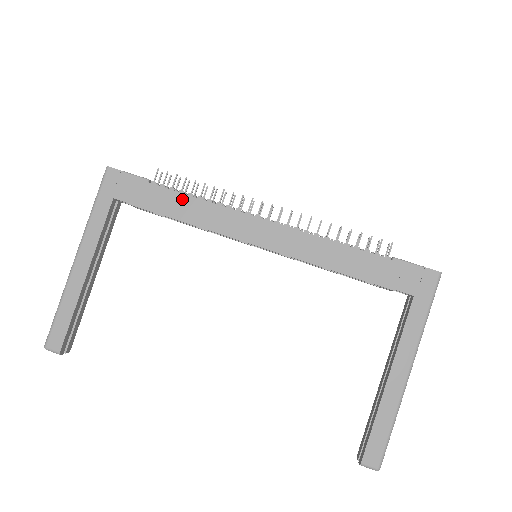
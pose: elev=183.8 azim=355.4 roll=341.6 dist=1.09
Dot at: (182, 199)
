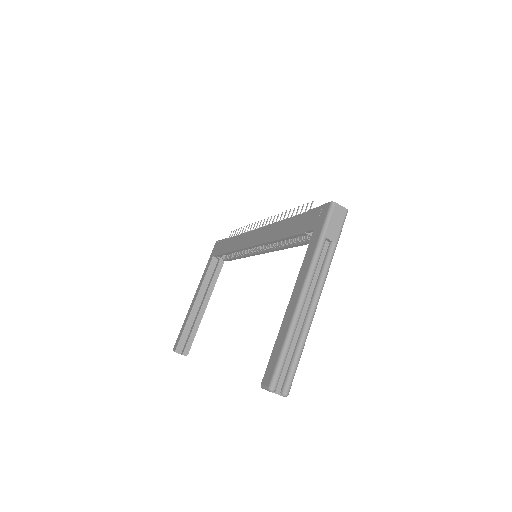
Dot at: (233, 240)
